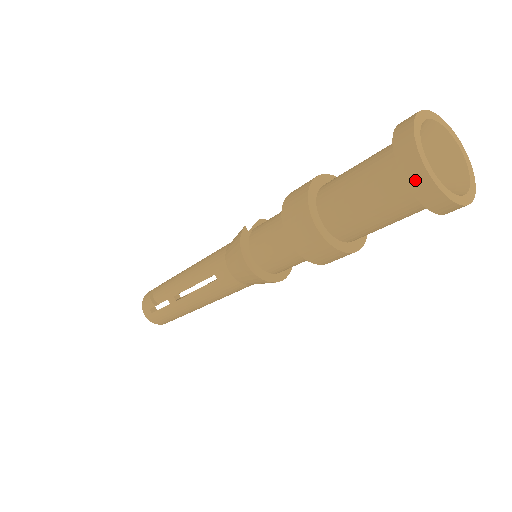
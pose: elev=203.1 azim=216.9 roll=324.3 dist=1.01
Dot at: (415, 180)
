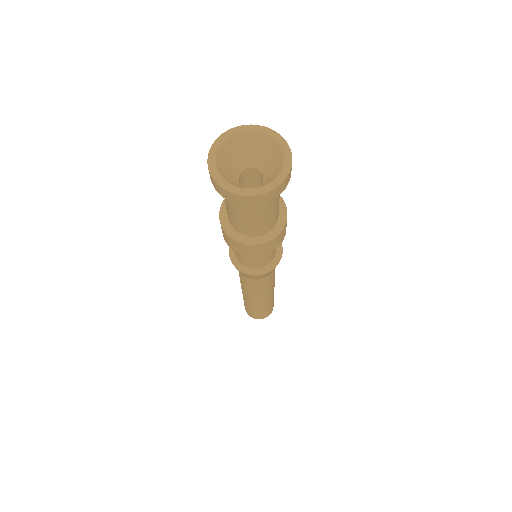
Dot at: (212, 181)
